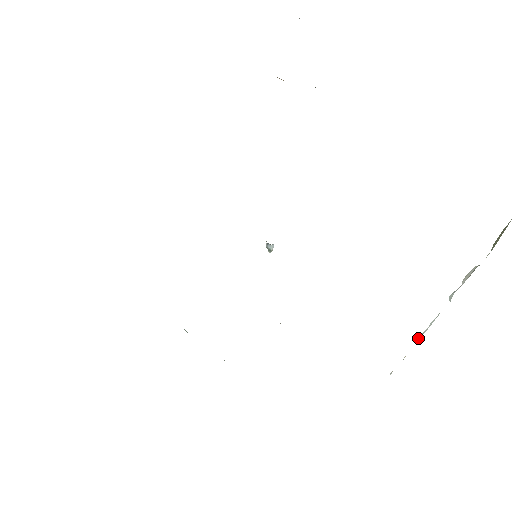
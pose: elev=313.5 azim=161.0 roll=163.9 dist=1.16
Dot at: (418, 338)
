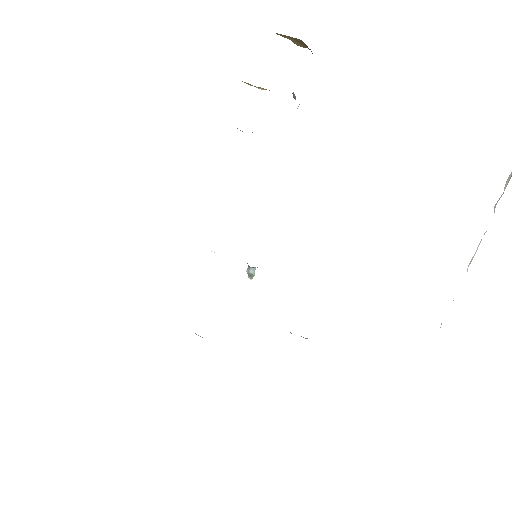
Dot at: (467, 268)
